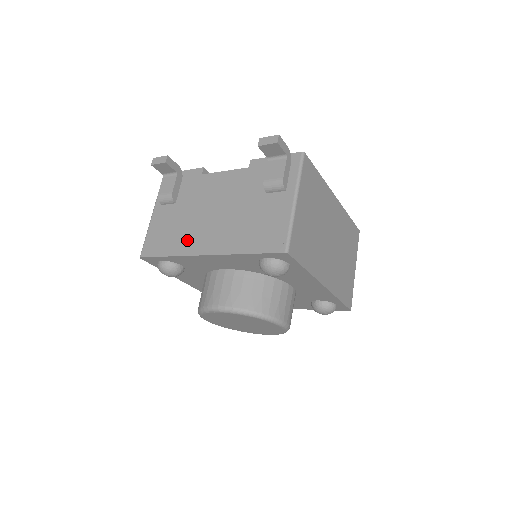
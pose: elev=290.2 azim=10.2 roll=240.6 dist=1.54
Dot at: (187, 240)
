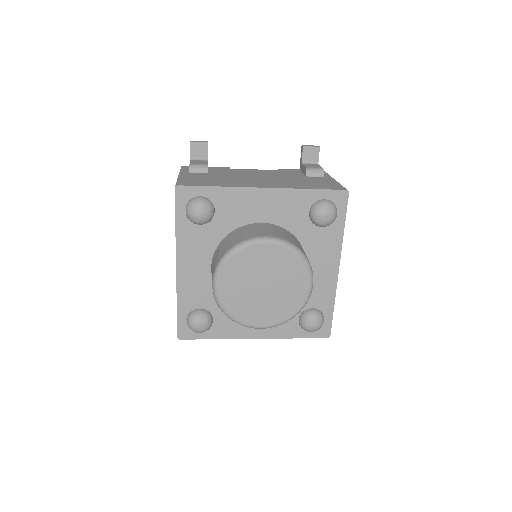
Dot at: (236, 183)
